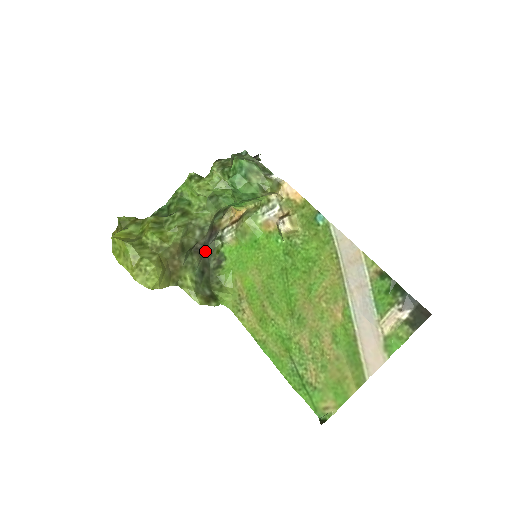
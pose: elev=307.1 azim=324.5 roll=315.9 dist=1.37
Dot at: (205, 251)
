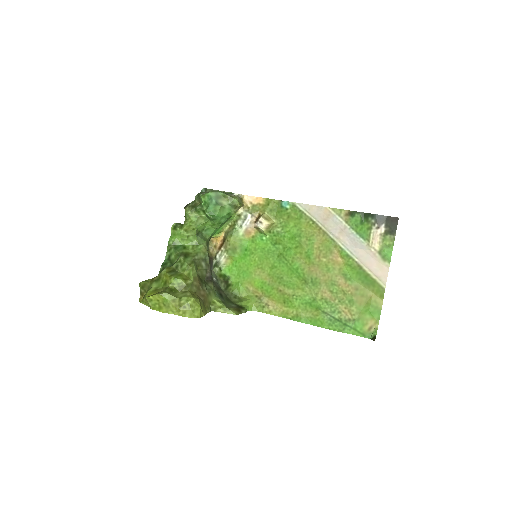
Dot at: occluded
